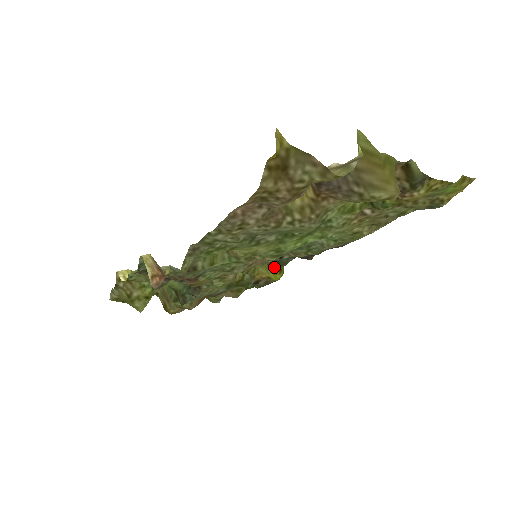
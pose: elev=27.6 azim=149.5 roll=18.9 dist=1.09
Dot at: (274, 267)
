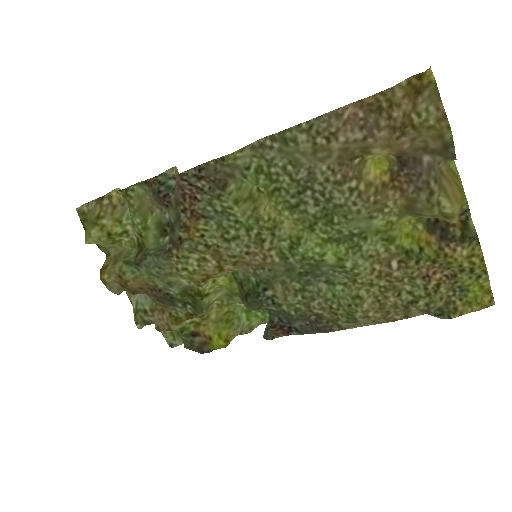
Dot at: (248, 298)
